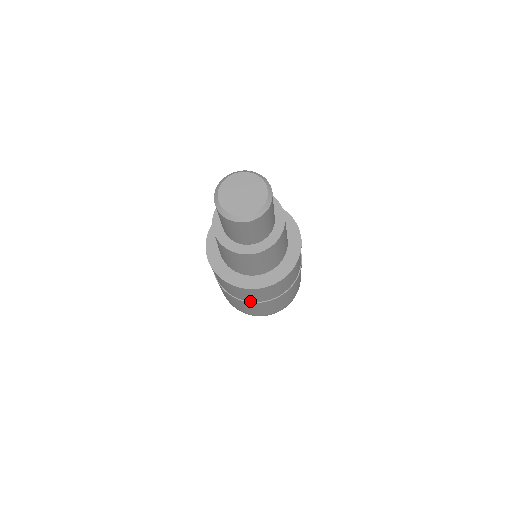
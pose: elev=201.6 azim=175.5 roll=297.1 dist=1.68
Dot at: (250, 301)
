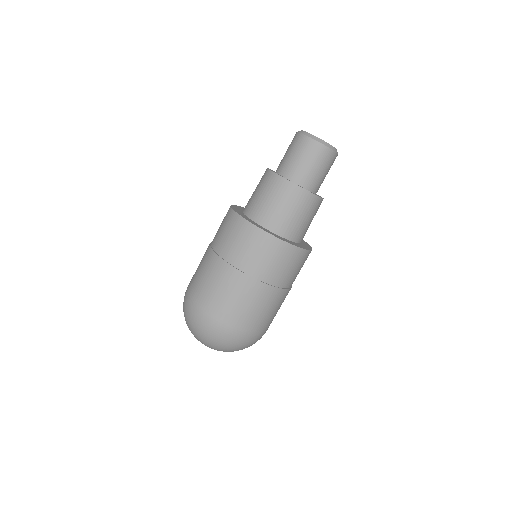
Dot at: (225, 259)
